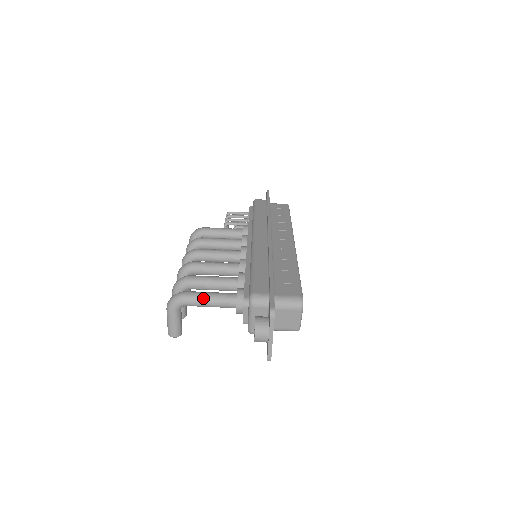
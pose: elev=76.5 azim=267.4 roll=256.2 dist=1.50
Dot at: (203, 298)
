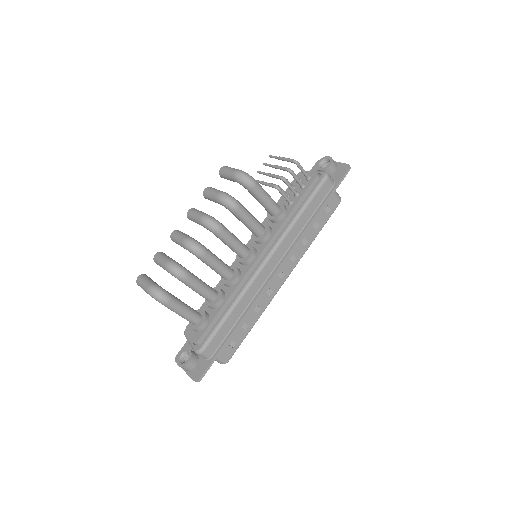
Dot at: (177, 312)
